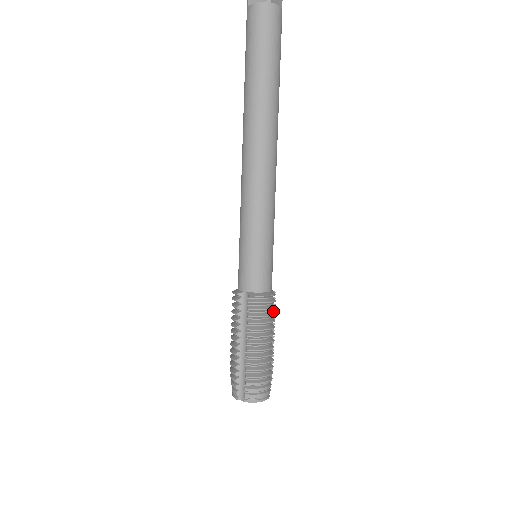
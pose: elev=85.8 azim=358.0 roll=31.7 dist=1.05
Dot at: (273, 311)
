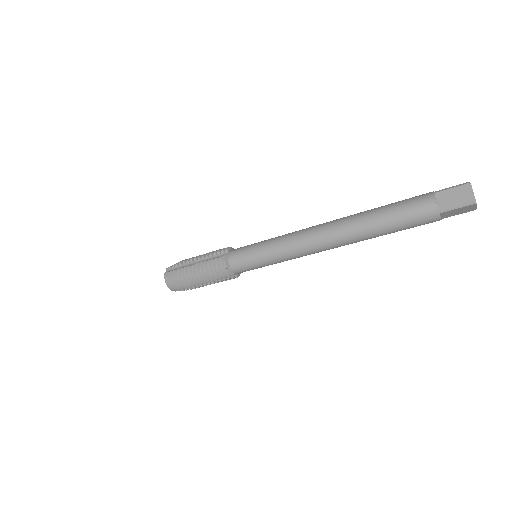
Dot at: occluded
